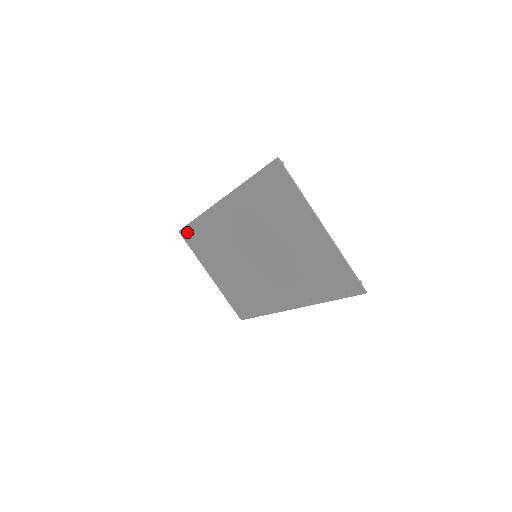
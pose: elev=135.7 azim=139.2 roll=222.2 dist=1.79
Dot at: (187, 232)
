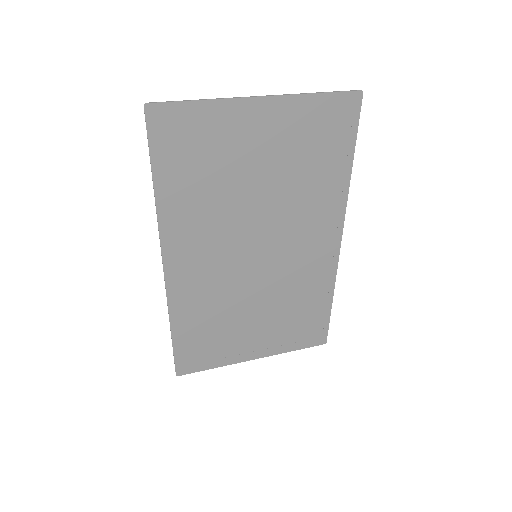
Dot at: (183, 360)
